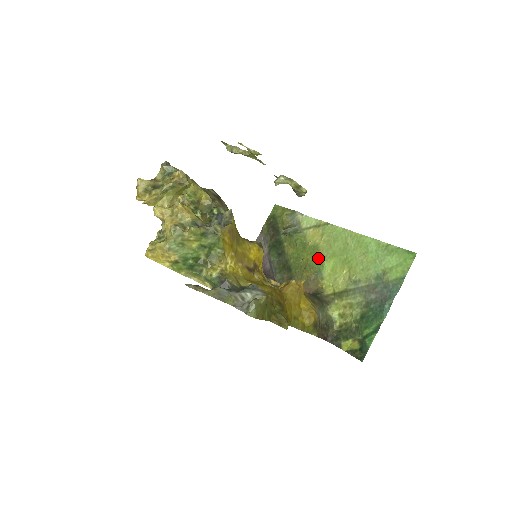
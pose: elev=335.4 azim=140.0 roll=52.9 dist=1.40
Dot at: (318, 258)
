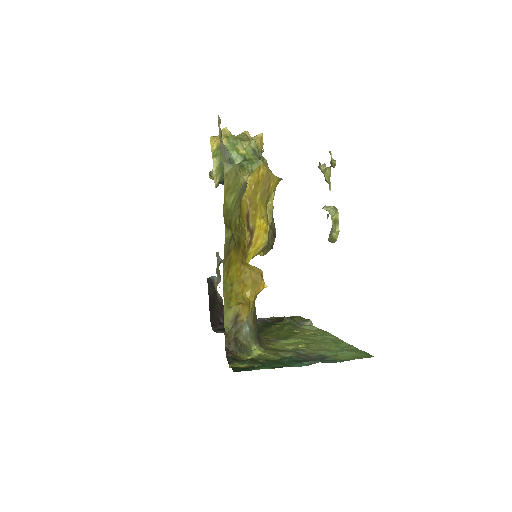
Dot at: (290, 336)
